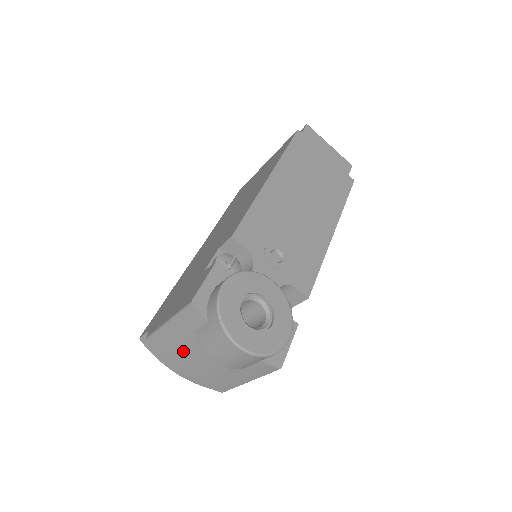
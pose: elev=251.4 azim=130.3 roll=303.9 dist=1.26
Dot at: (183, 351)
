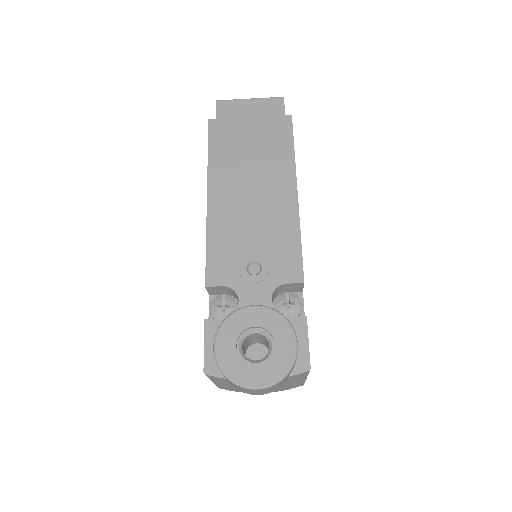
Dot at: occluded
